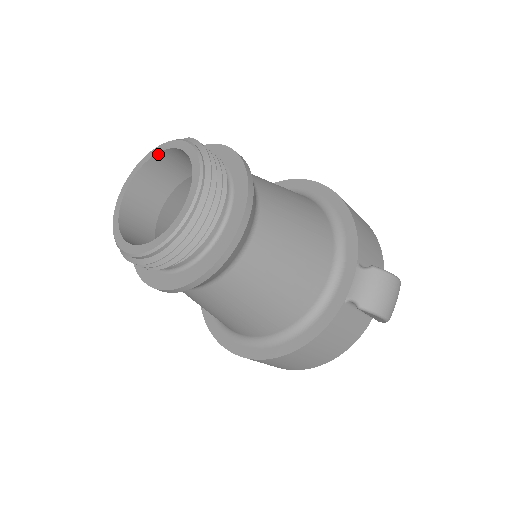
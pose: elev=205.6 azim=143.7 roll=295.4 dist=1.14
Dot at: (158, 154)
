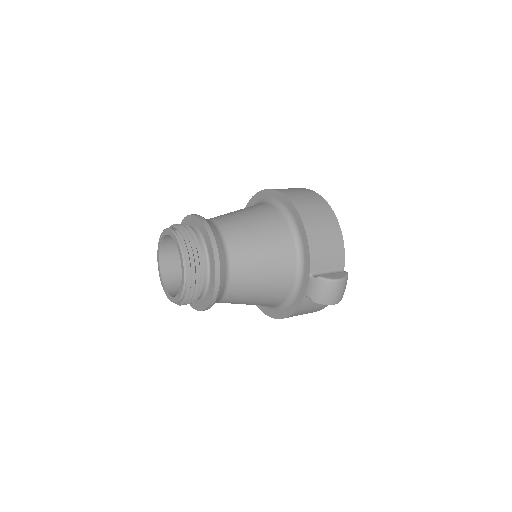
Dot at: (167, 234)
